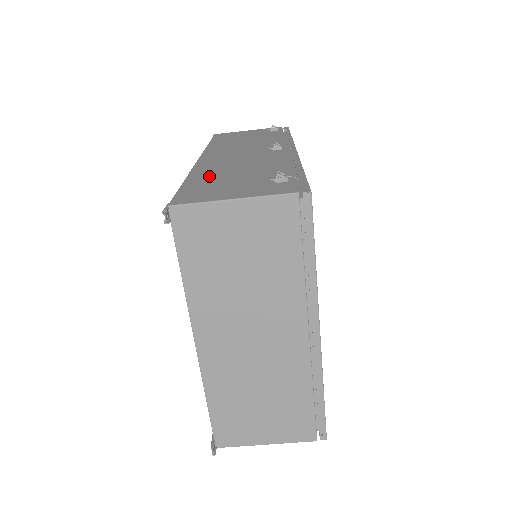
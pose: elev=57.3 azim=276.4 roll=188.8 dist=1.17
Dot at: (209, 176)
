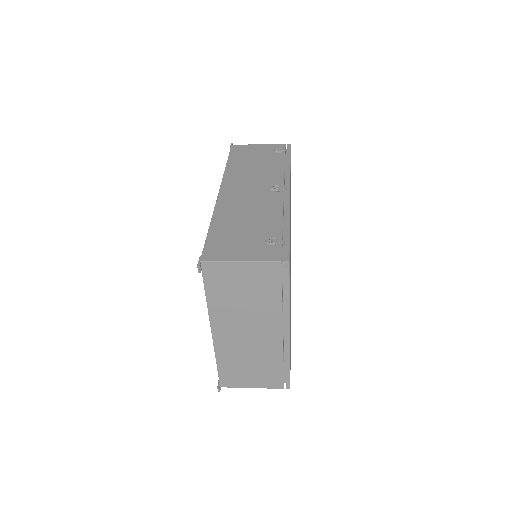
Dot at: (226, 224)
